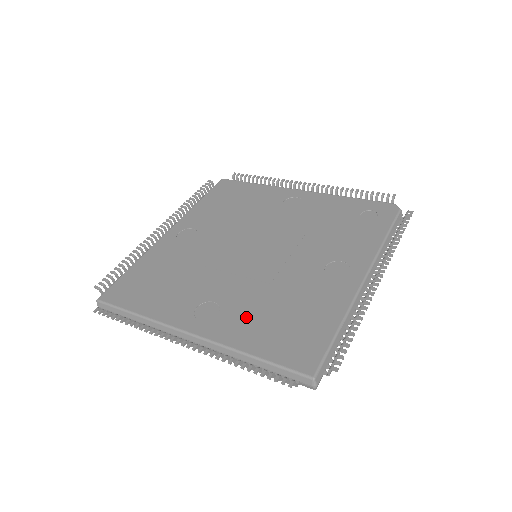
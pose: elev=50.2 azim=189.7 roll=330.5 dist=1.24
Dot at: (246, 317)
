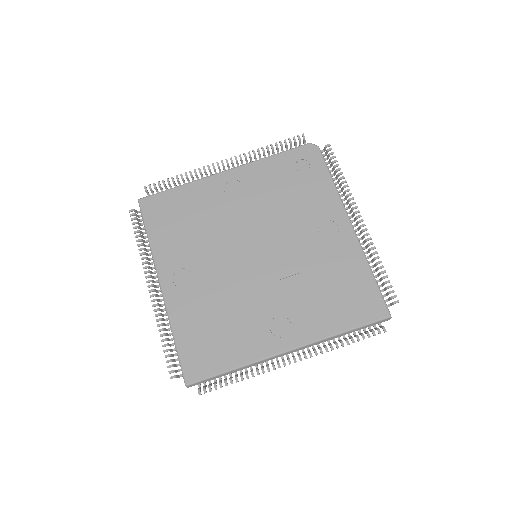
Dot at: (311, 310)
